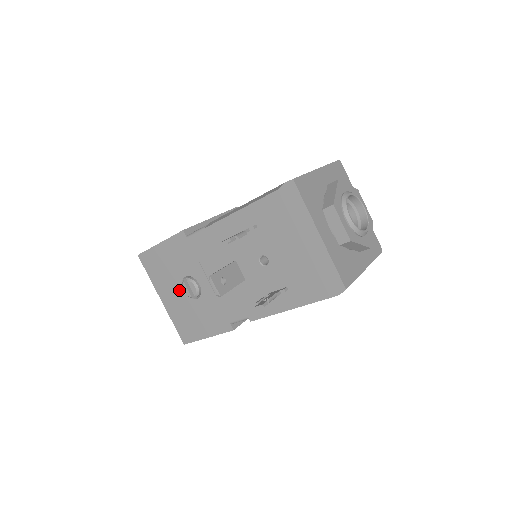
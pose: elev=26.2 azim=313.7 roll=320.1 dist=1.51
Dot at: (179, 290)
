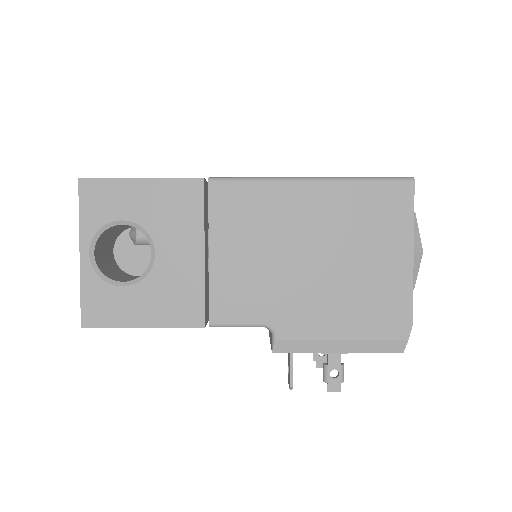
Dot at: occluded
